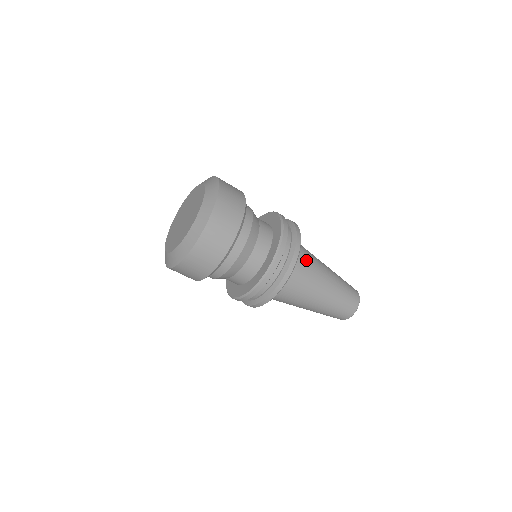
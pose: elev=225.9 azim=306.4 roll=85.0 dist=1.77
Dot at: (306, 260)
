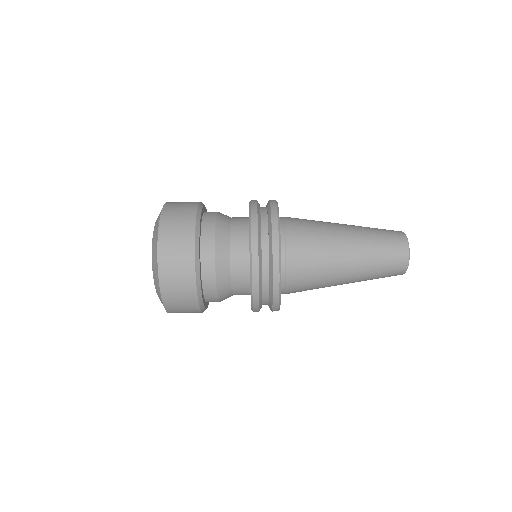
Dot at: (301, 221)
